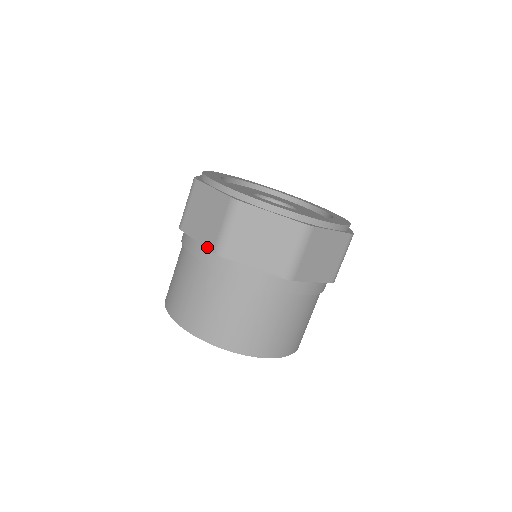
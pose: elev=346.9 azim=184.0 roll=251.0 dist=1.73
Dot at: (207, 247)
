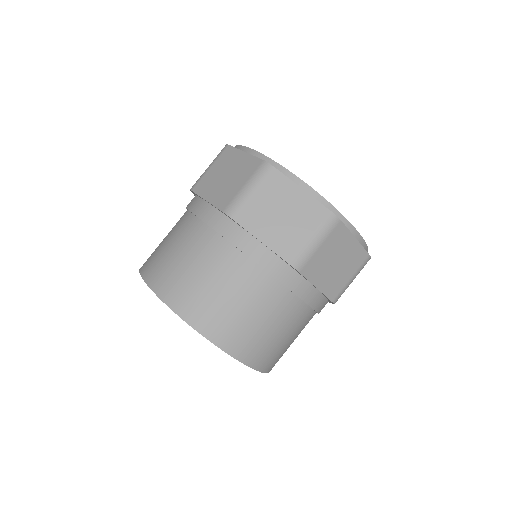
Dot at: (218, 206)
